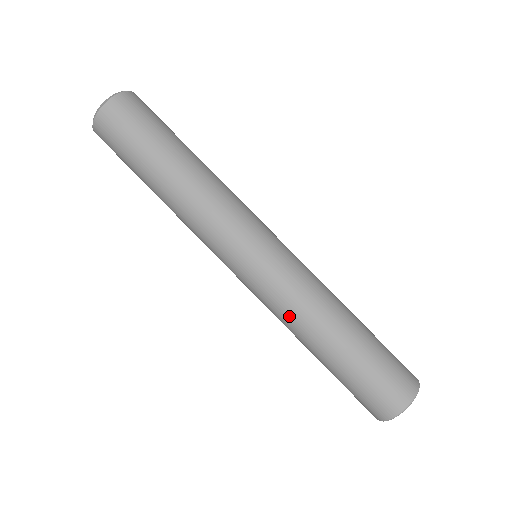
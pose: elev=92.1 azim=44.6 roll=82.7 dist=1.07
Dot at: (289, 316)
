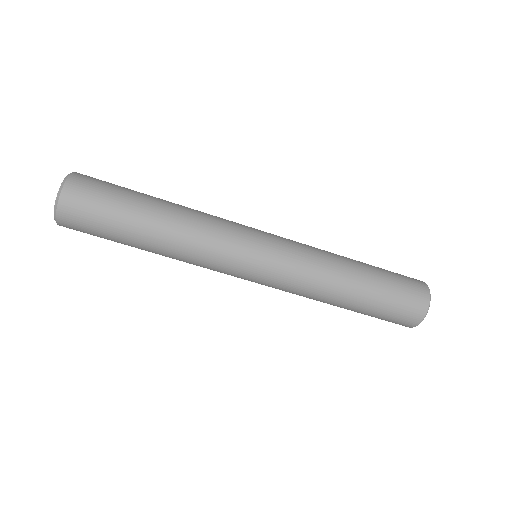
Dot at: (313, 284)
